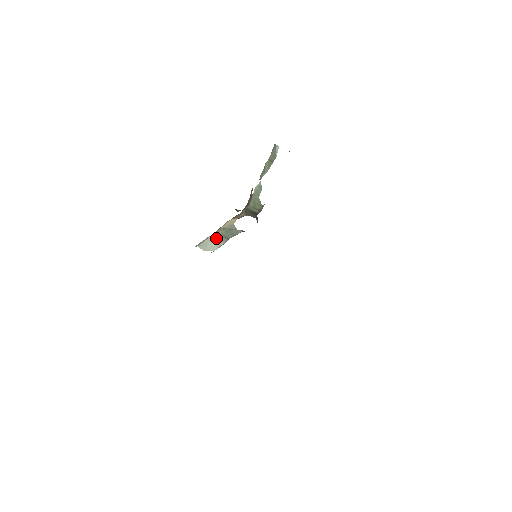
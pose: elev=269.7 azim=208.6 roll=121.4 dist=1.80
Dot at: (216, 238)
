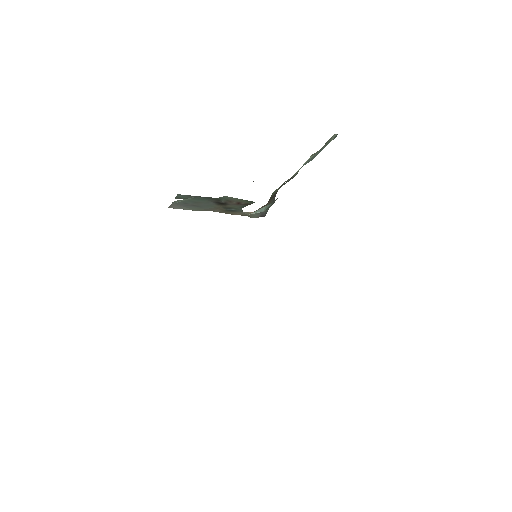
Dot at: (204, 205)
